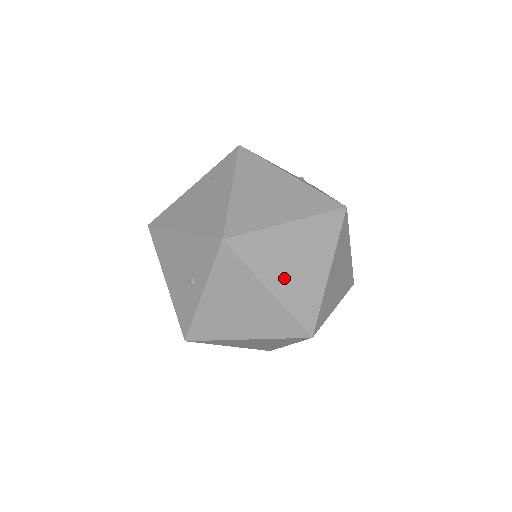
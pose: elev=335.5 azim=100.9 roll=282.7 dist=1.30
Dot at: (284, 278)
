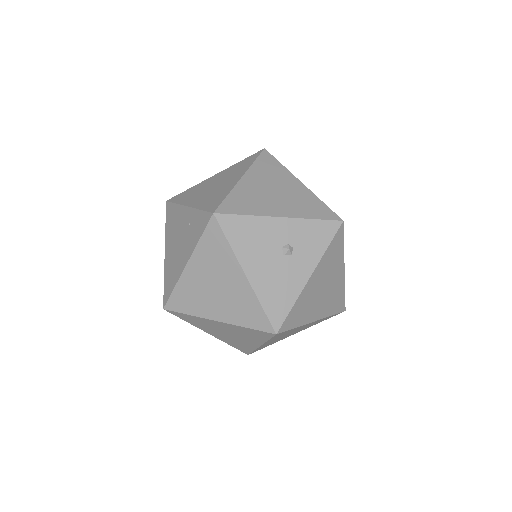
Dot at: (219, 334)
